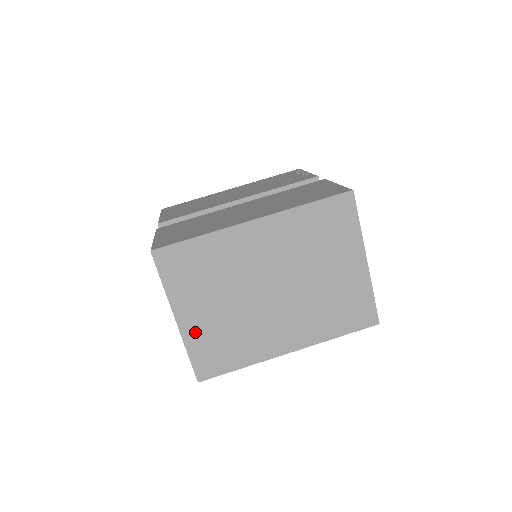
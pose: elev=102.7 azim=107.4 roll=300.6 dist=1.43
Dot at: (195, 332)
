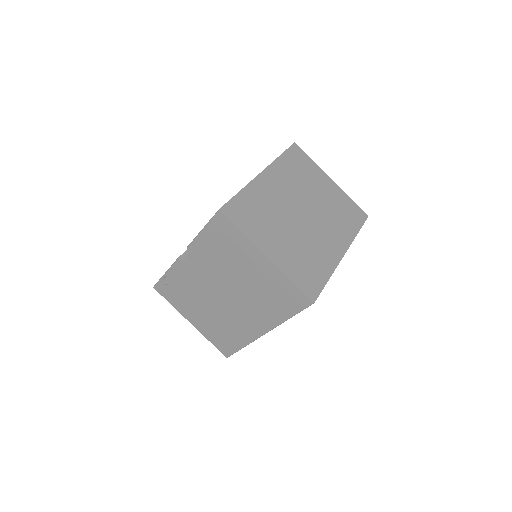
Dot at: (284, 262)
